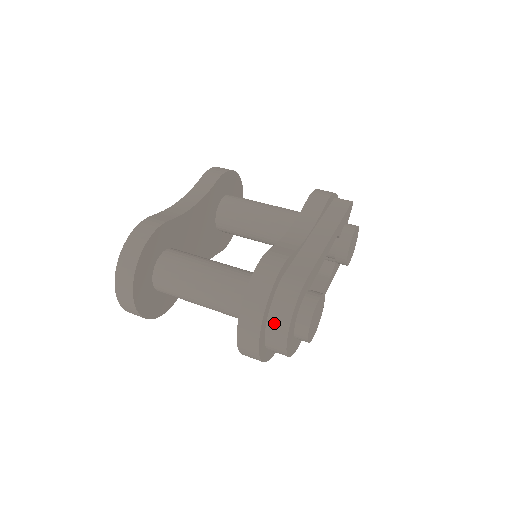
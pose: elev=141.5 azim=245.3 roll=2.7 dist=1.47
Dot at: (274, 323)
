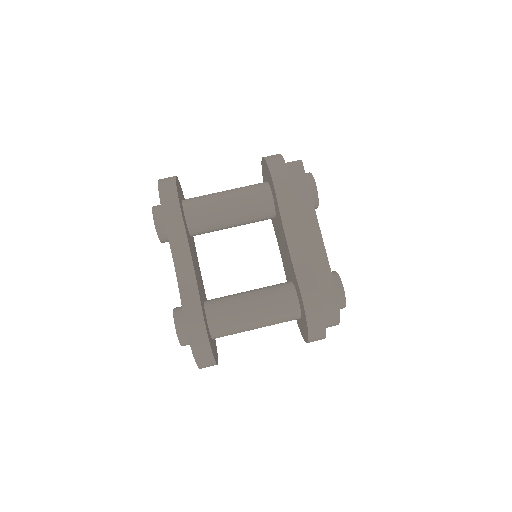
Dot at: (328, 325)
